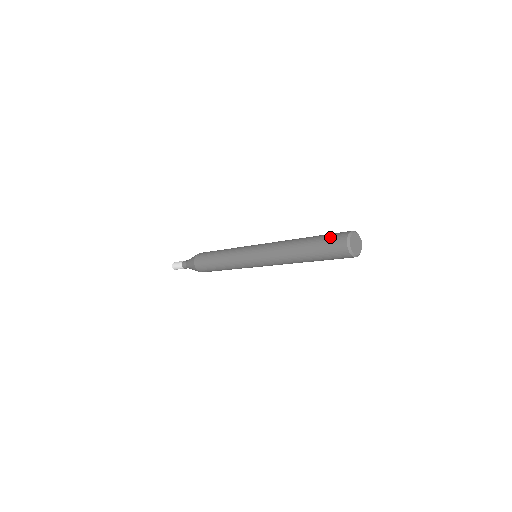
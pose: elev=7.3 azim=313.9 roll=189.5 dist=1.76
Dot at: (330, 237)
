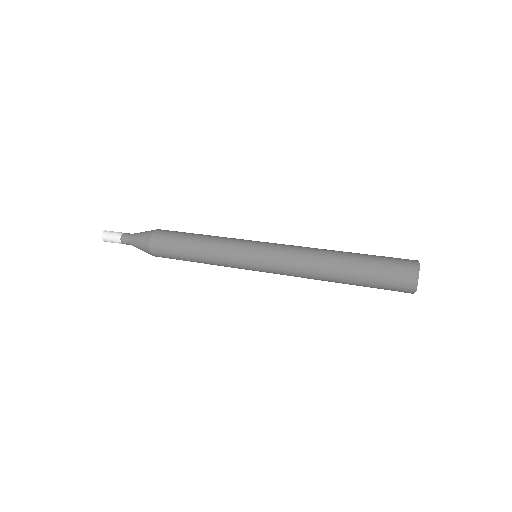
Dot at: (388, 274)
